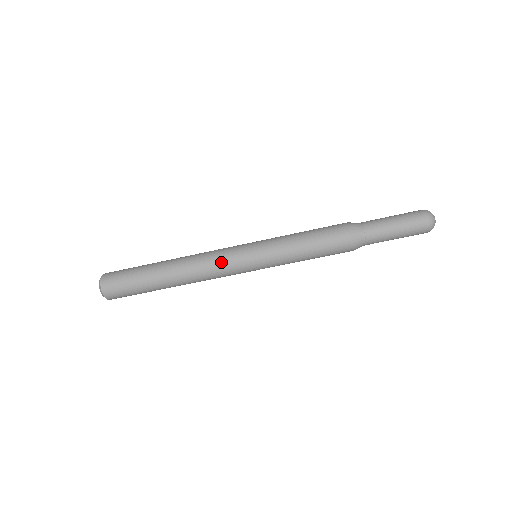
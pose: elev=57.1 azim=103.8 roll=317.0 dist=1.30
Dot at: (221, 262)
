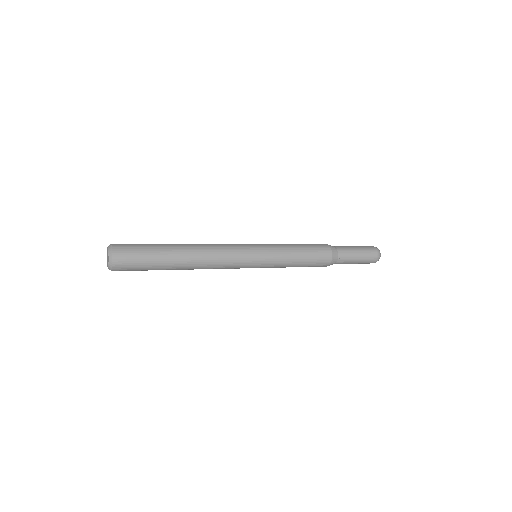
Dot at: (232, 265)
